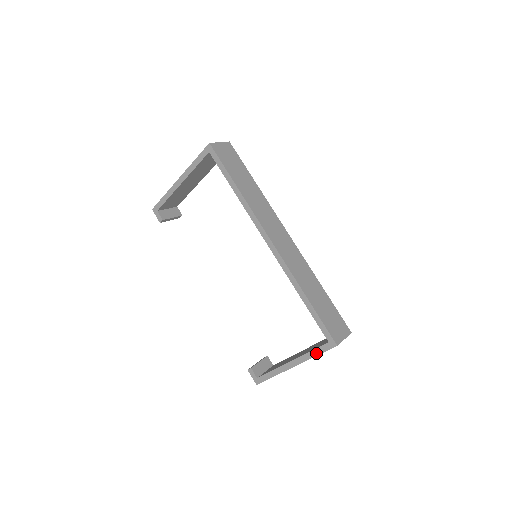
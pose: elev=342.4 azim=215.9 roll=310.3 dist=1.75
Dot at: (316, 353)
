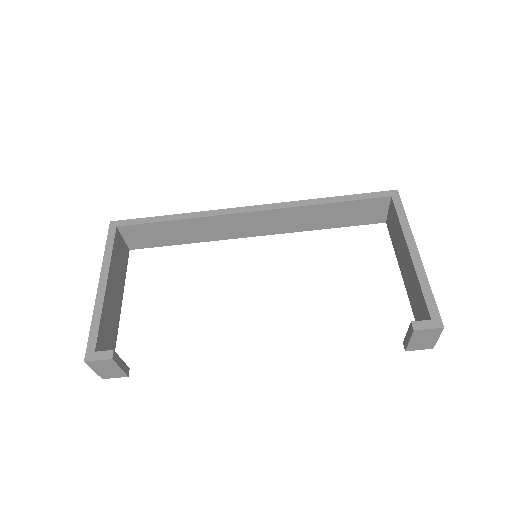
Dot at: (402, 214)
